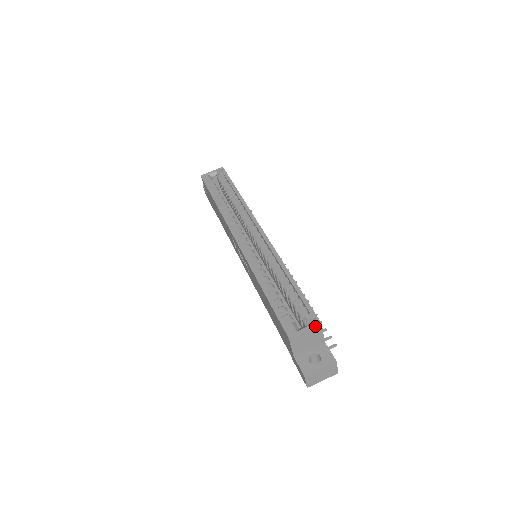
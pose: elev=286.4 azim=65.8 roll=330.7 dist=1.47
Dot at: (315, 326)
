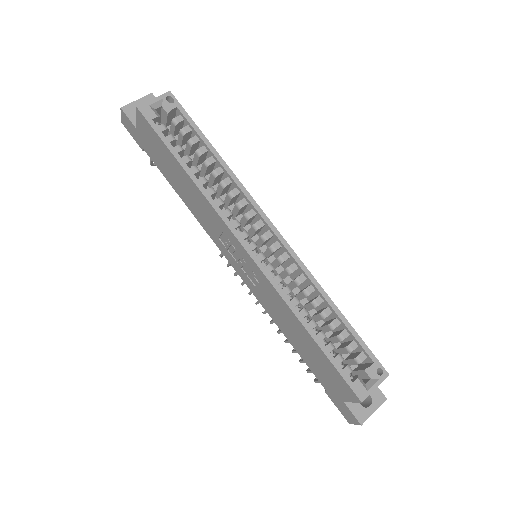
Dot at: occluded
